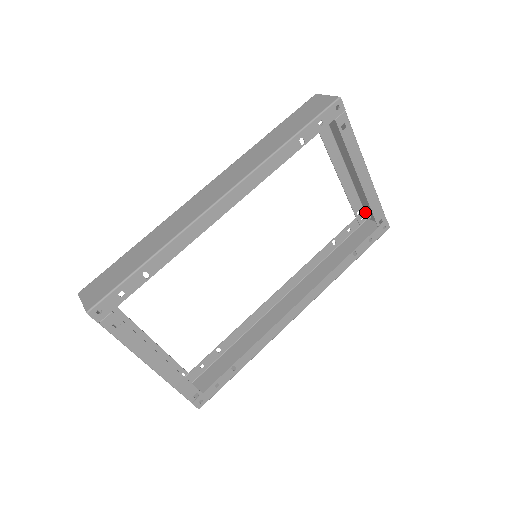
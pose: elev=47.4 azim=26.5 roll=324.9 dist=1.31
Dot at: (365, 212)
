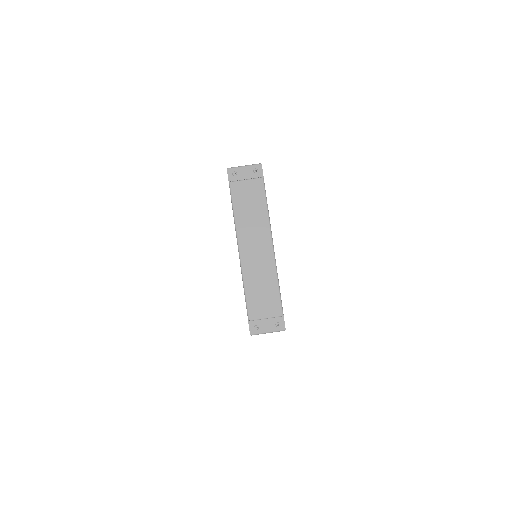
Dot at: occluded
